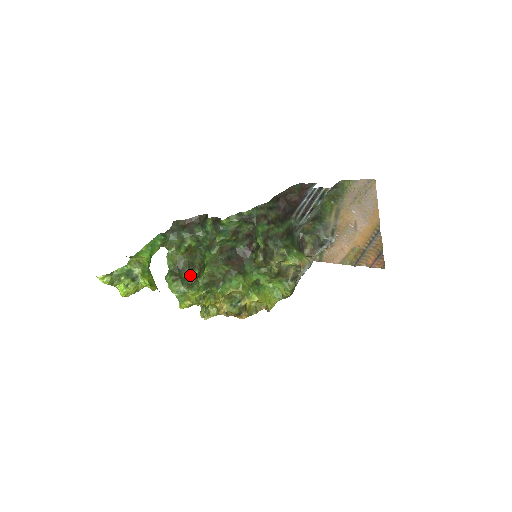
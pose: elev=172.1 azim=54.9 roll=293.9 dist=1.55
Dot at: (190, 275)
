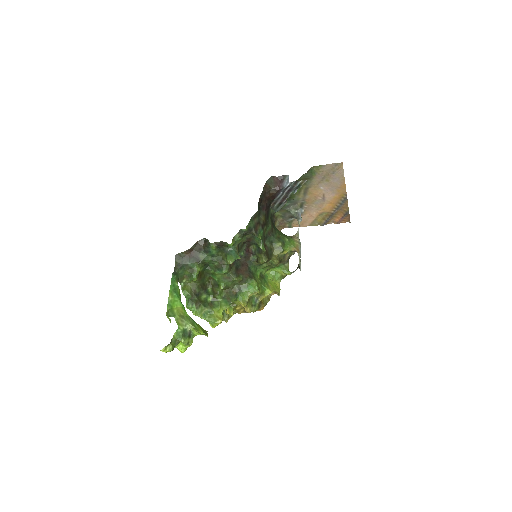
Dot at: (206, 295)
